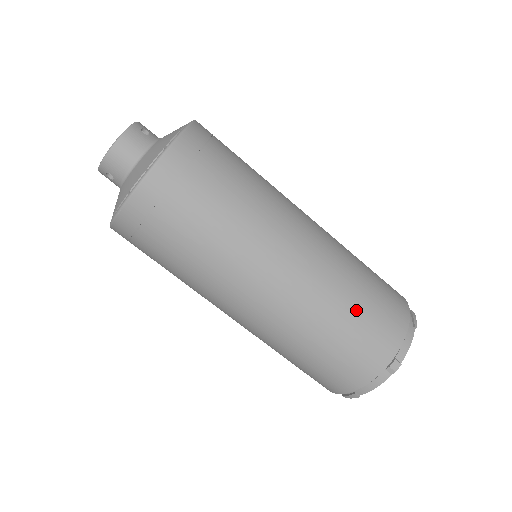
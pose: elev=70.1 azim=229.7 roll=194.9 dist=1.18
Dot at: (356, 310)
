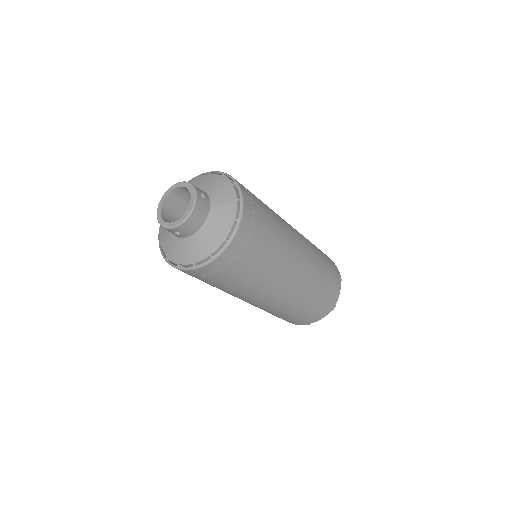
Dot at: (322, 285)
